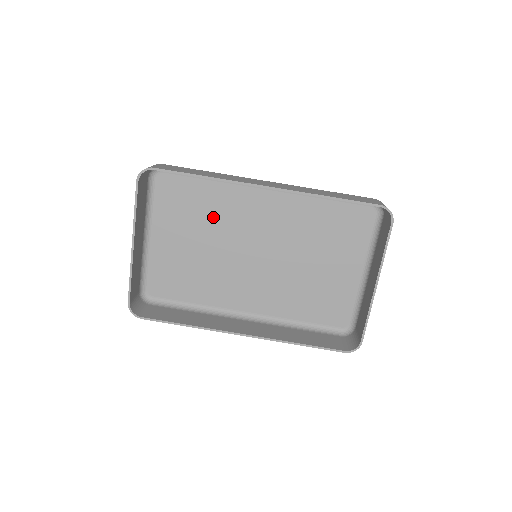
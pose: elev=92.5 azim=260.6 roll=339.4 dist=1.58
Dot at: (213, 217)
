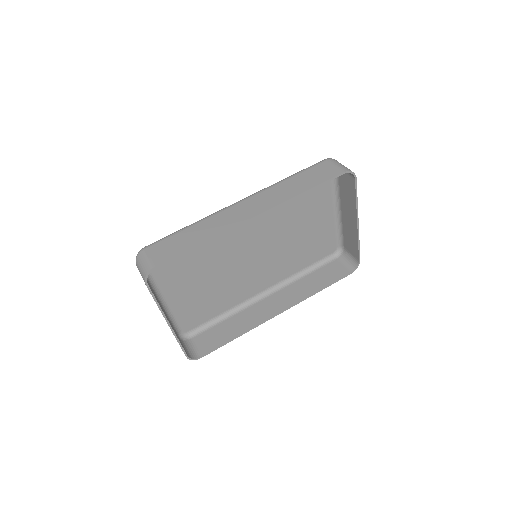
Dot at: (206, 252)
